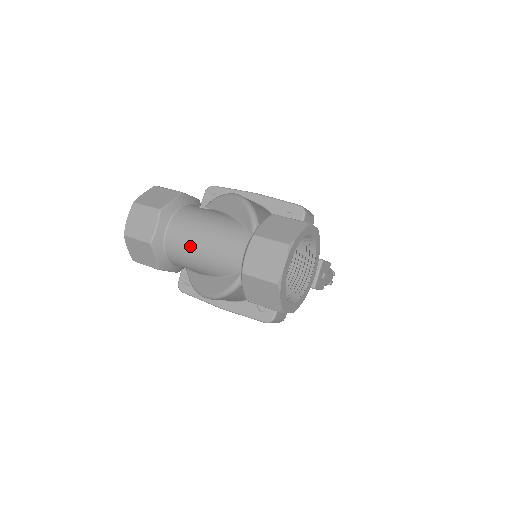
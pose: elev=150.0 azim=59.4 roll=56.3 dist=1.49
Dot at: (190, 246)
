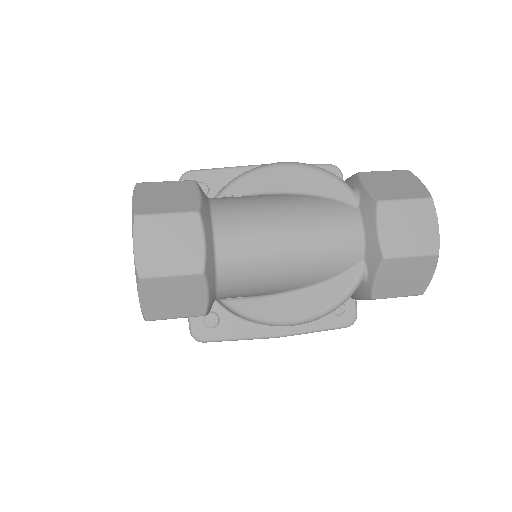
Dot at: (269, 254)
